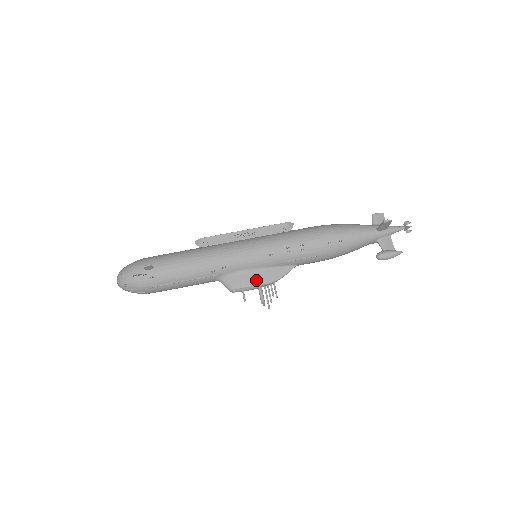
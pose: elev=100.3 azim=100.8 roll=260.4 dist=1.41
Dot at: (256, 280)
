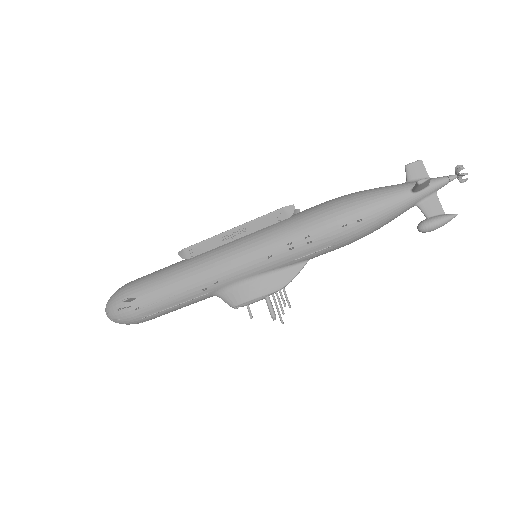
Dot at: (259, 290)
